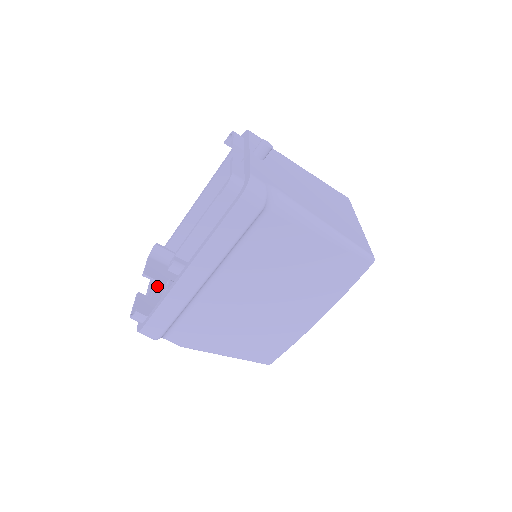
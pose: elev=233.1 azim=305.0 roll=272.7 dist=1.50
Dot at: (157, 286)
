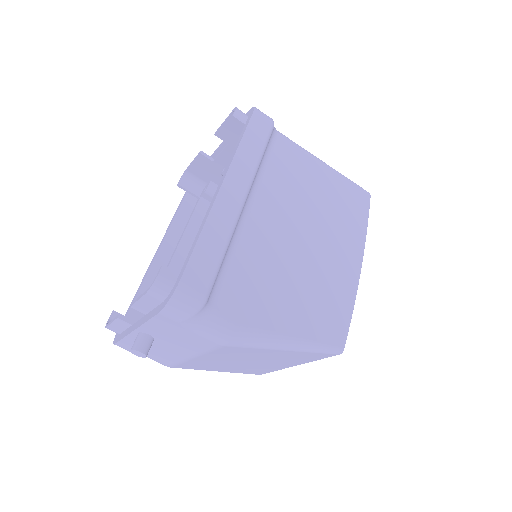
Dot at: occluded
